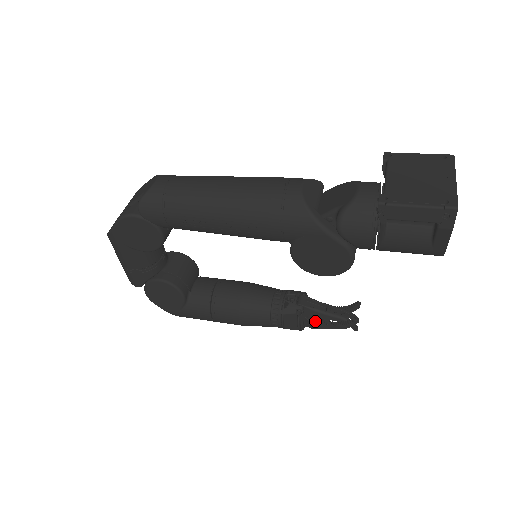
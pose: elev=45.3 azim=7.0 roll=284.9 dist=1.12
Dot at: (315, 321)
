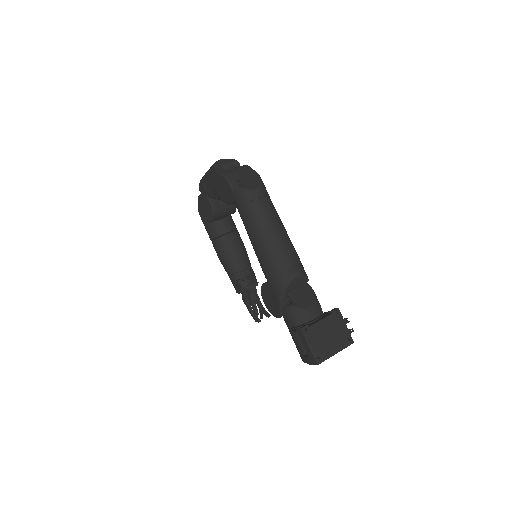
Dot at: (246, 299)
